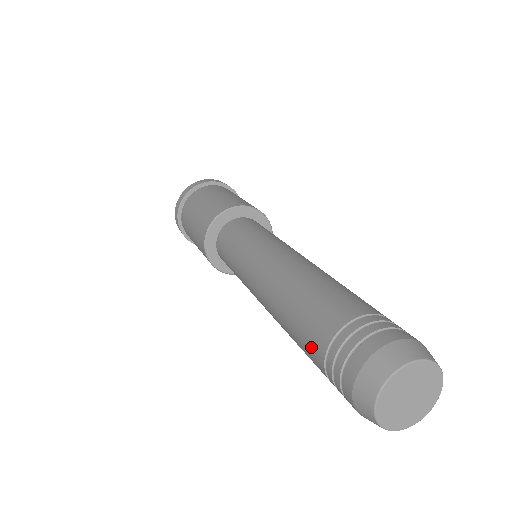
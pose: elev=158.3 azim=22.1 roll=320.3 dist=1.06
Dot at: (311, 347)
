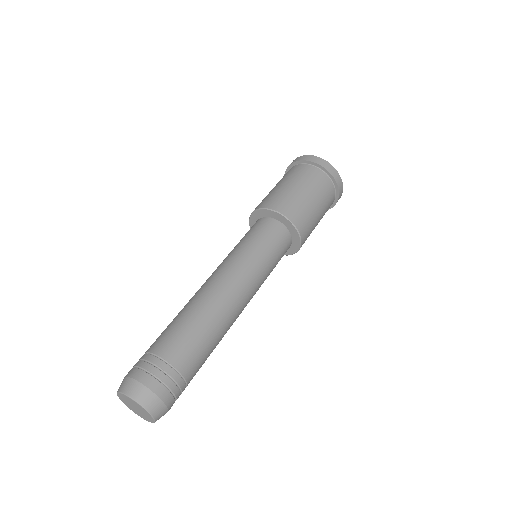
Dot at: (156, 340)
